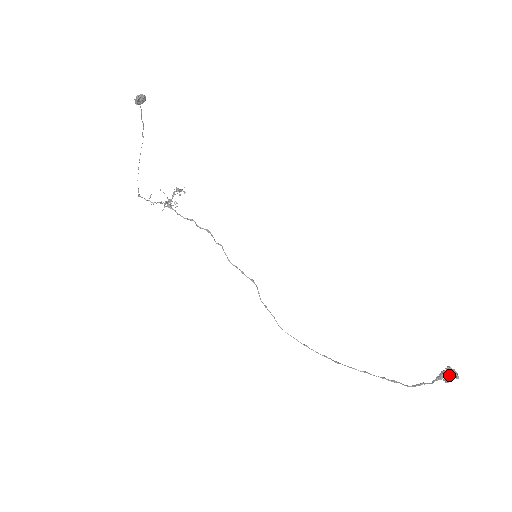
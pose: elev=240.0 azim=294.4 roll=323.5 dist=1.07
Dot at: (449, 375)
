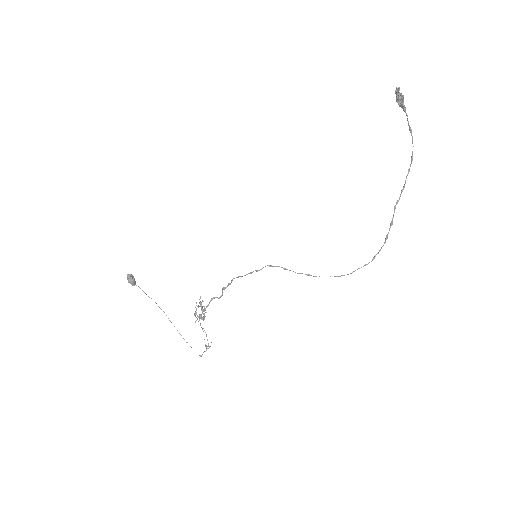
Dot at: (399, 97)
